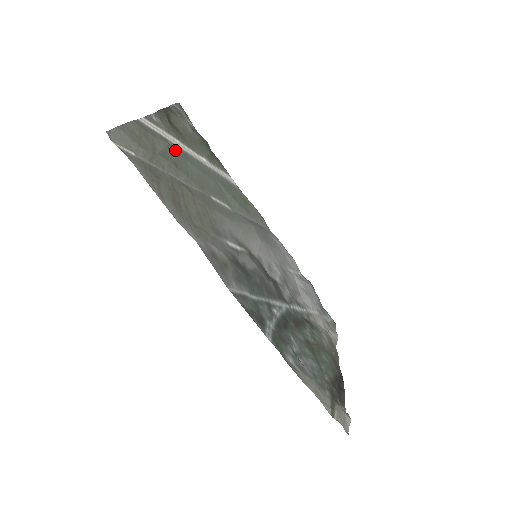
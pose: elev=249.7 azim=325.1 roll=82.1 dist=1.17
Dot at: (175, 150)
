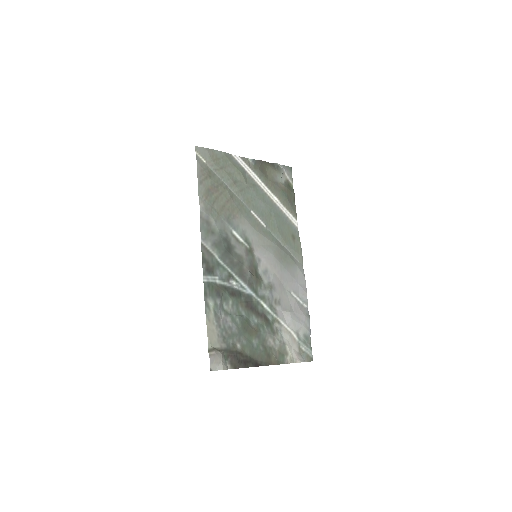
Dot at: (247, 179)
